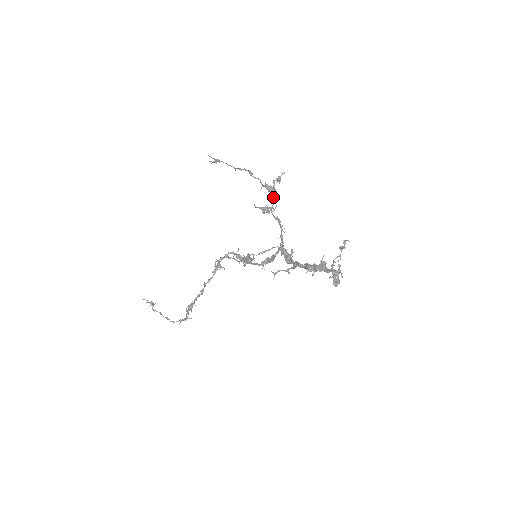
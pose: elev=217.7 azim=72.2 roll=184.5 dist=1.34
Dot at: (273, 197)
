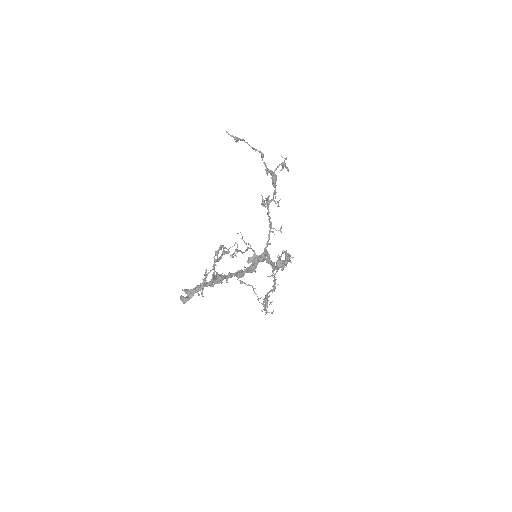
Dot at: (275, 188)
